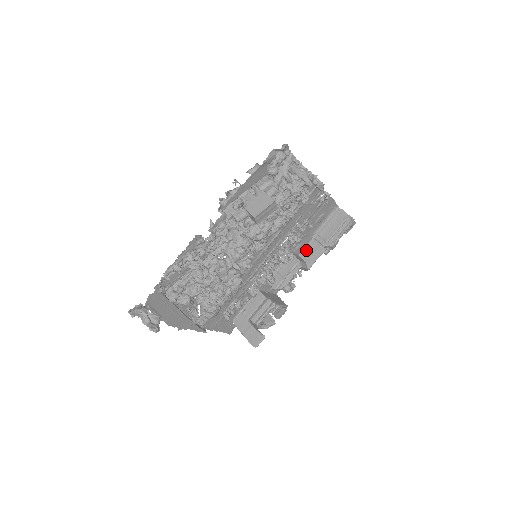
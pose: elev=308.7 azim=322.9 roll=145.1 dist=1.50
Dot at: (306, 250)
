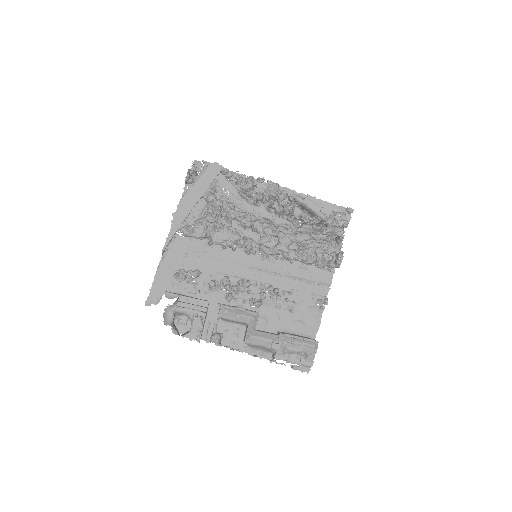
Dot at: (264, 331)
